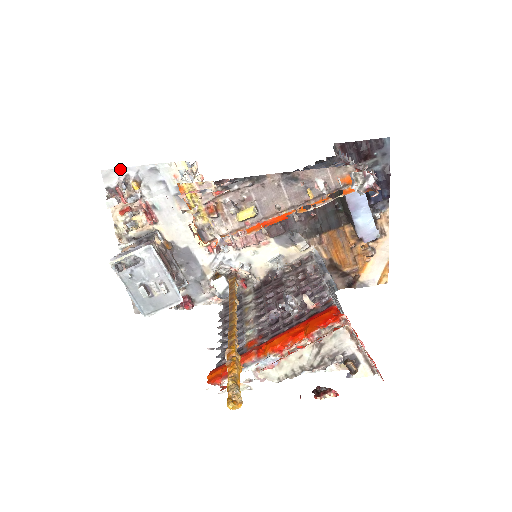
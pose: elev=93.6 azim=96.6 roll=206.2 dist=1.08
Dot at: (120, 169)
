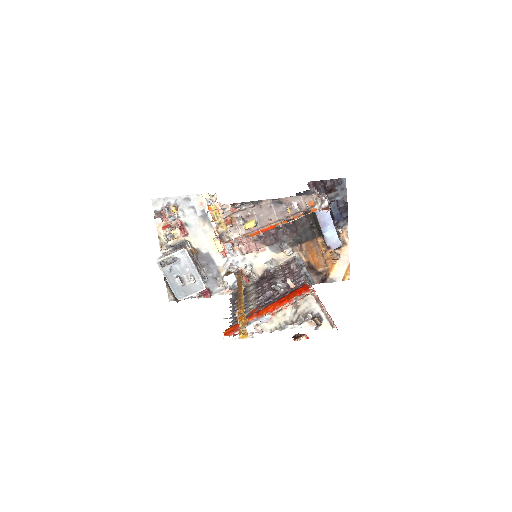
Dot at: (164, 198)
